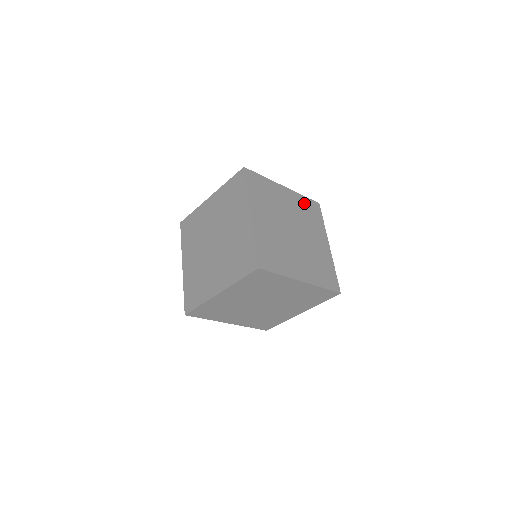
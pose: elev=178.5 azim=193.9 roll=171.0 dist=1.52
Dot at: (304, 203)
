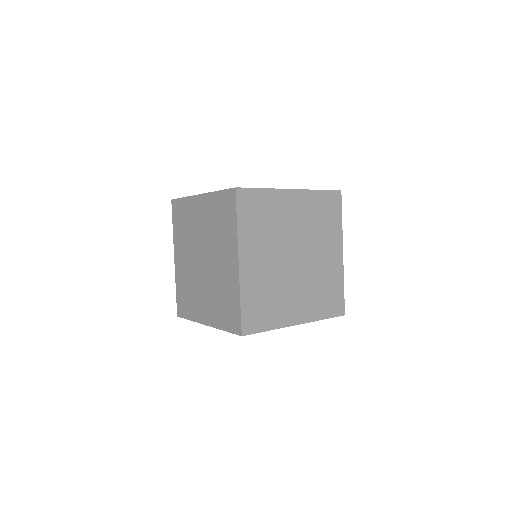
Dot at: occluded
